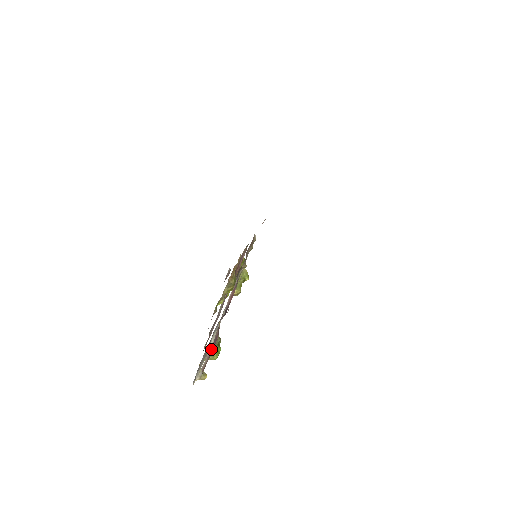
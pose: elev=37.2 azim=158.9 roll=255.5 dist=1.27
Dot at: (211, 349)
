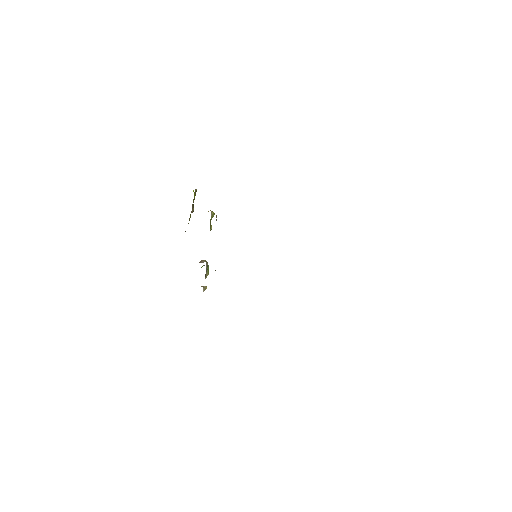
Dot at: occluded
